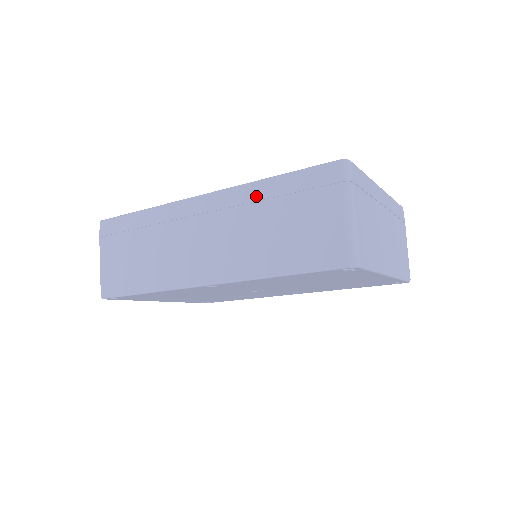
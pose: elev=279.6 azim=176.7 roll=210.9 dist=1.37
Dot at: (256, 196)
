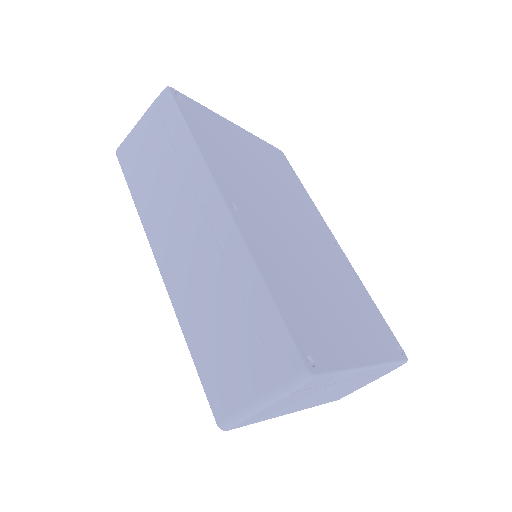
Dot at: (241, 279)
